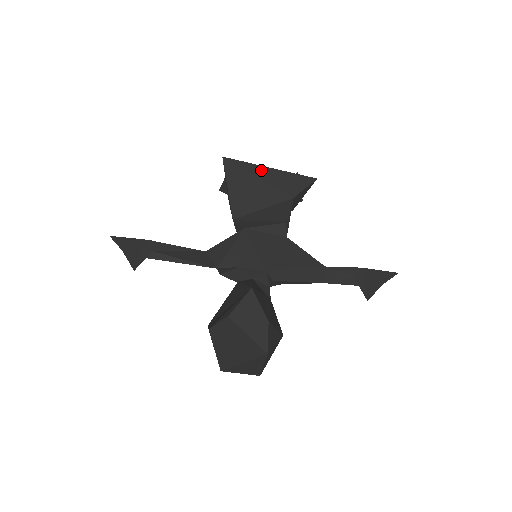
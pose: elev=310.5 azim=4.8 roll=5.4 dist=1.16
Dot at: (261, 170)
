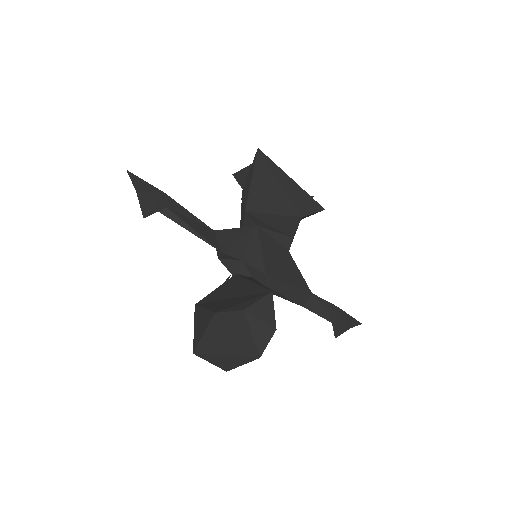
Dot at: (285, 178)
